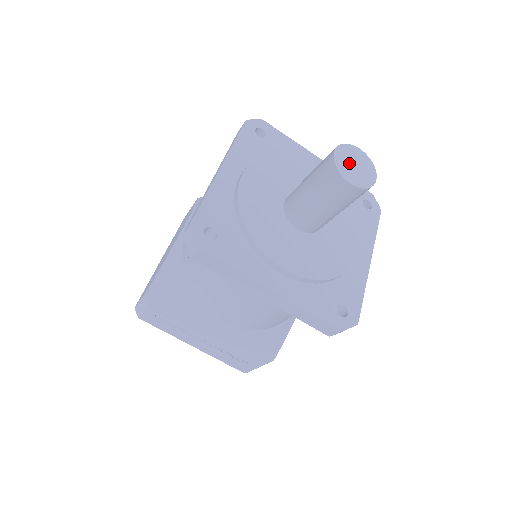
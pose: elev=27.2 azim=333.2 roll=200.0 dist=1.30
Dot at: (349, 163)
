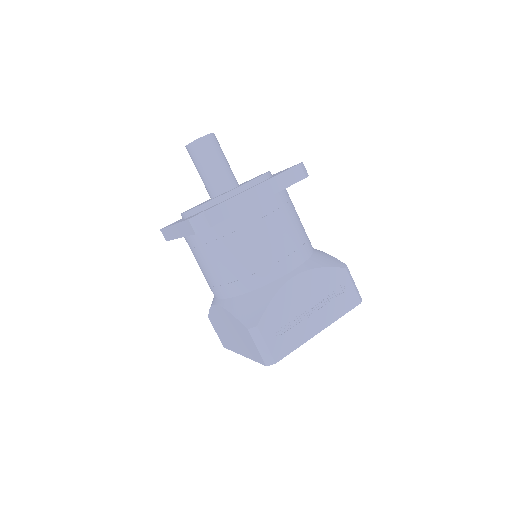
Dot at: occluded
